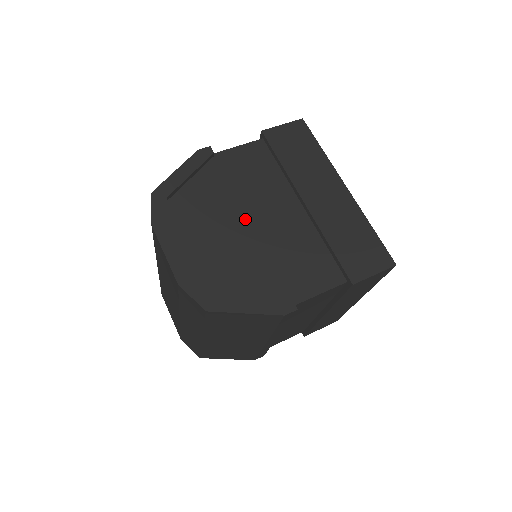
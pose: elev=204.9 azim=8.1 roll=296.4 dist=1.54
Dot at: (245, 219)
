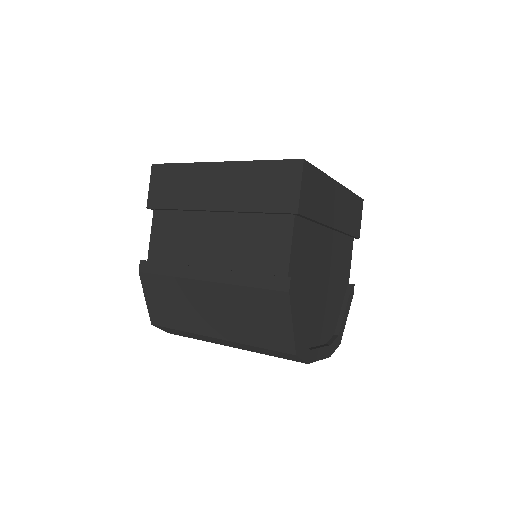
Dot at: (321, 282)
